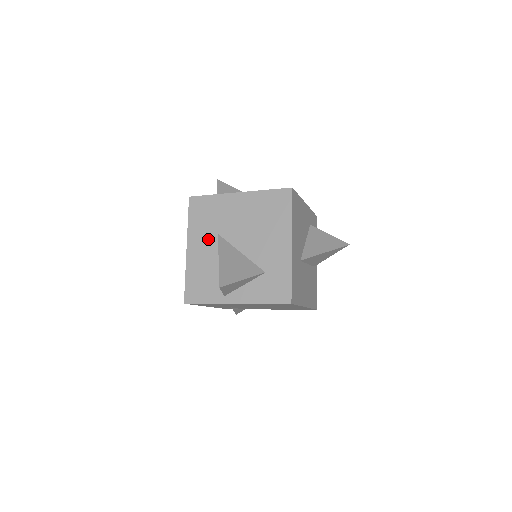
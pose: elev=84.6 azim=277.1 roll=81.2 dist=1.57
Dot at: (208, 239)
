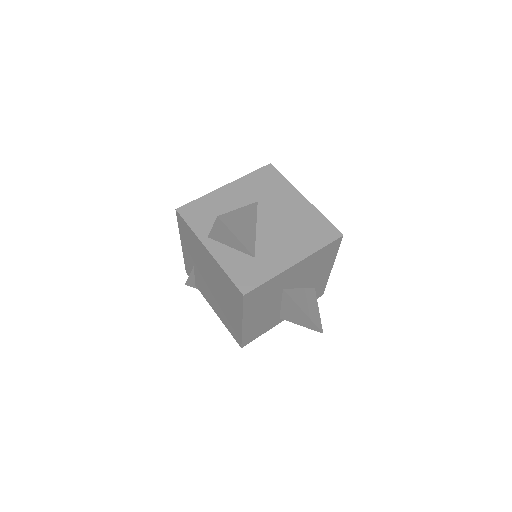
Dot at: (247, 196)
